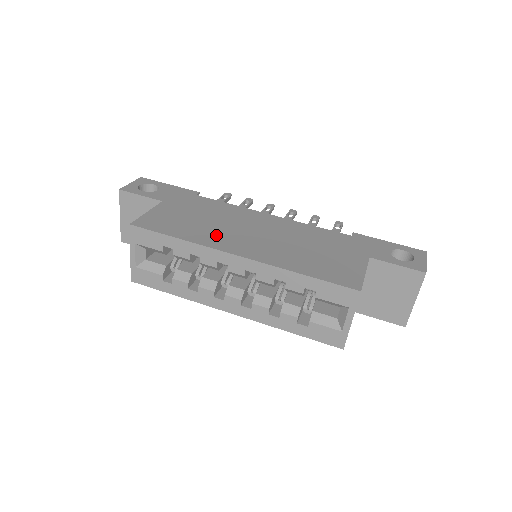
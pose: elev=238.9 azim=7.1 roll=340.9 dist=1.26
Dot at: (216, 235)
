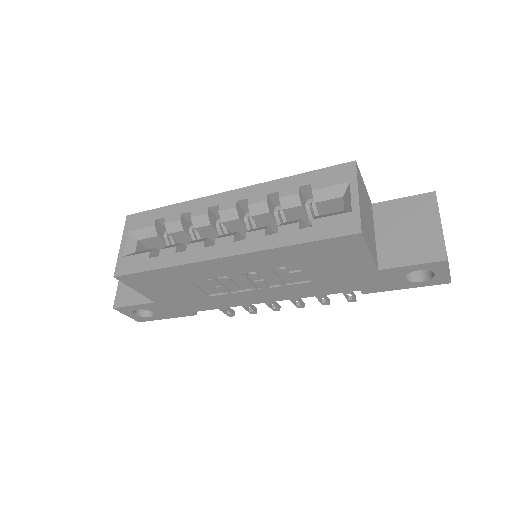
Dot at: occluded
